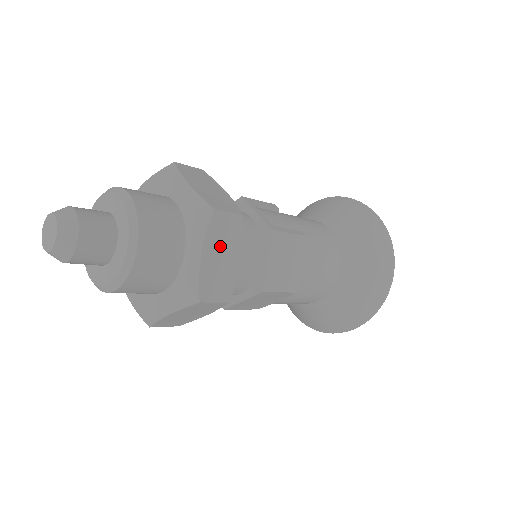
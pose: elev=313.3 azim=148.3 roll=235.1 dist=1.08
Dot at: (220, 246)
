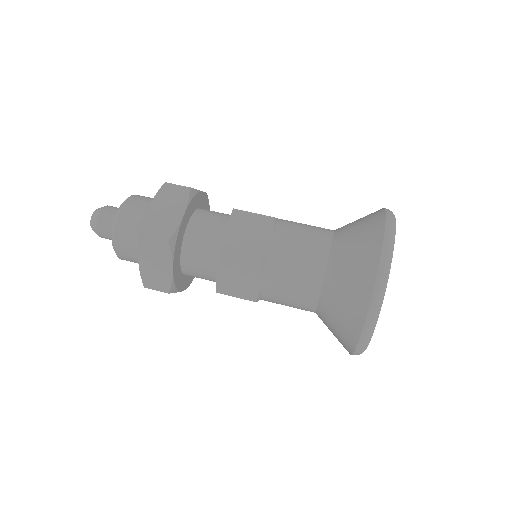
Dot at: (166, 204)
